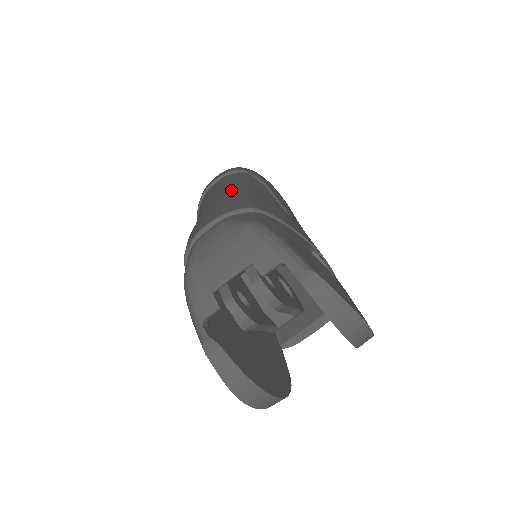
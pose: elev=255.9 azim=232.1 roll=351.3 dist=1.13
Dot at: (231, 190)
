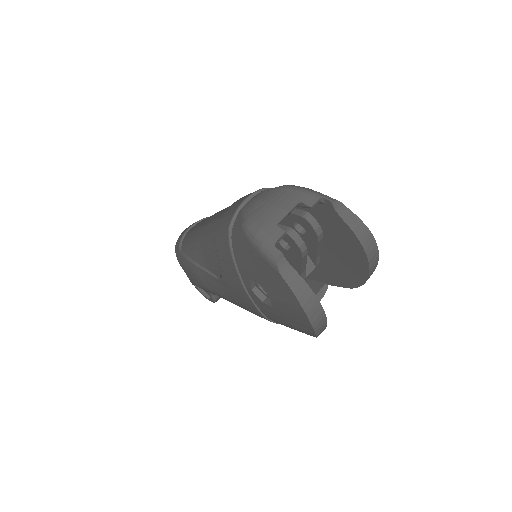
Dot at: occluded
